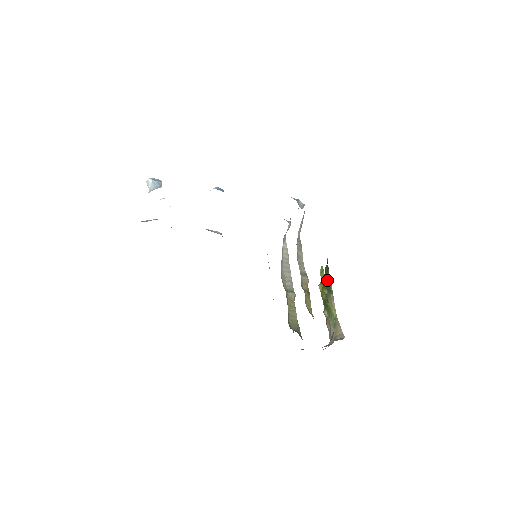
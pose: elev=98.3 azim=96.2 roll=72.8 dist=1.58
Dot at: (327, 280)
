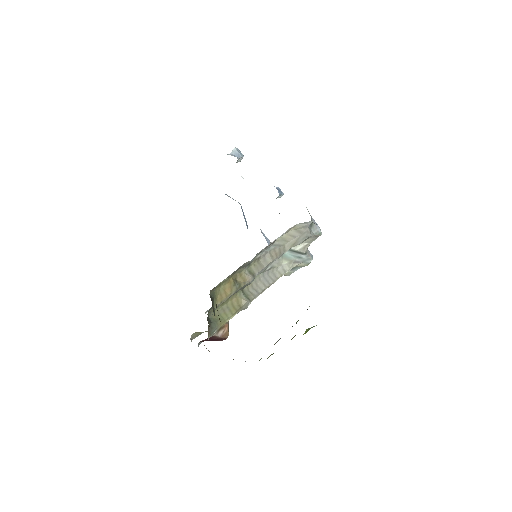
Dot at: occluded
